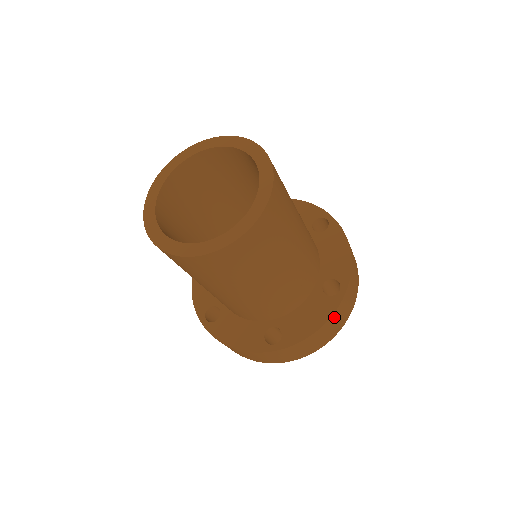
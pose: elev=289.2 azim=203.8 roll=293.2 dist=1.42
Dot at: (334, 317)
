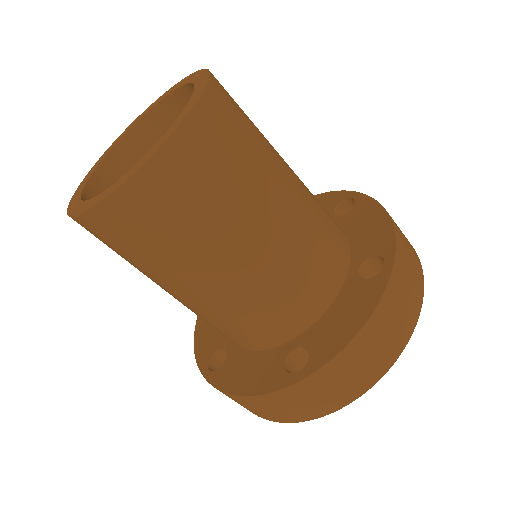
Dot at: (385, 307)
